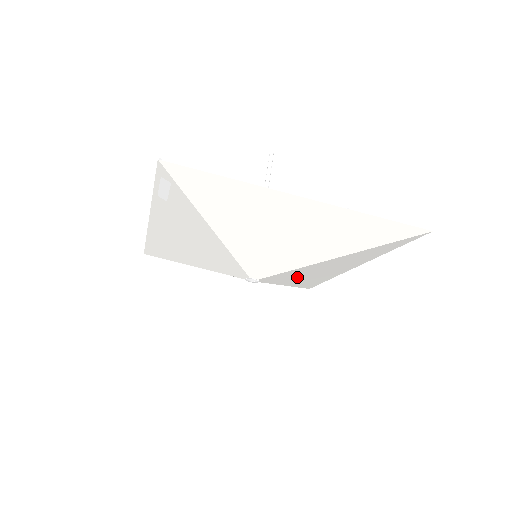
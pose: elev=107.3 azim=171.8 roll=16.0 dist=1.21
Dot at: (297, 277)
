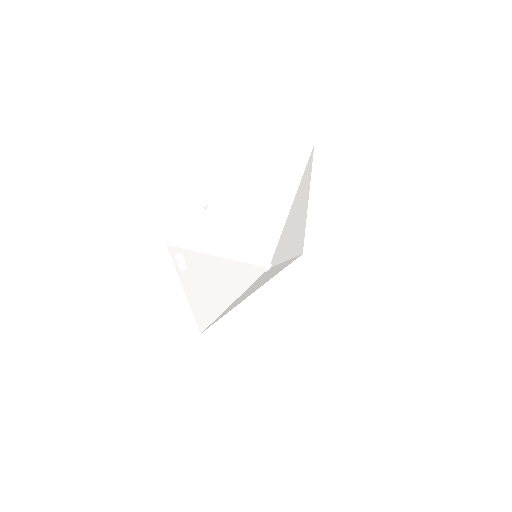
Dot at: (287, 245)
